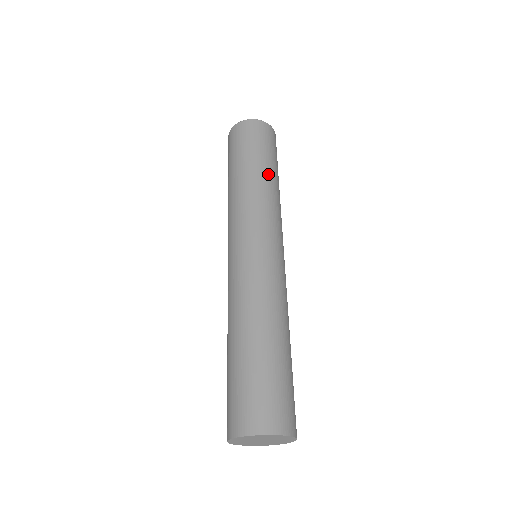
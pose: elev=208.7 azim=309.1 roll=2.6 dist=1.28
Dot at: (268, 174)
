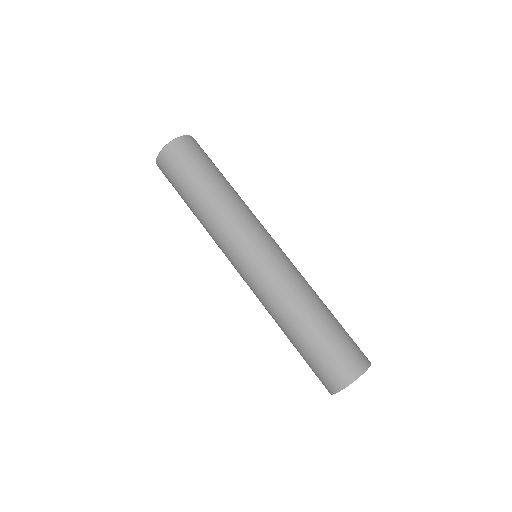
Dot at: (228, 184)
